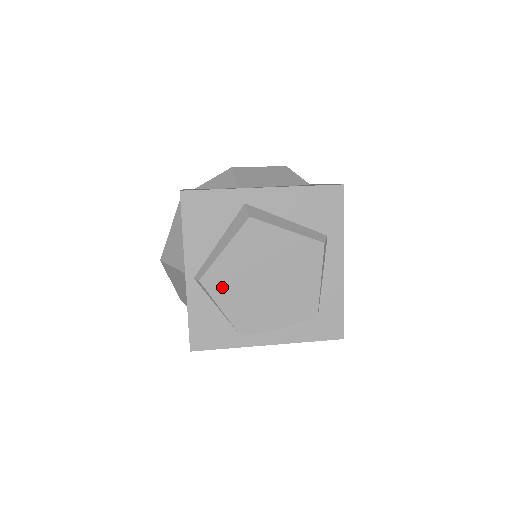
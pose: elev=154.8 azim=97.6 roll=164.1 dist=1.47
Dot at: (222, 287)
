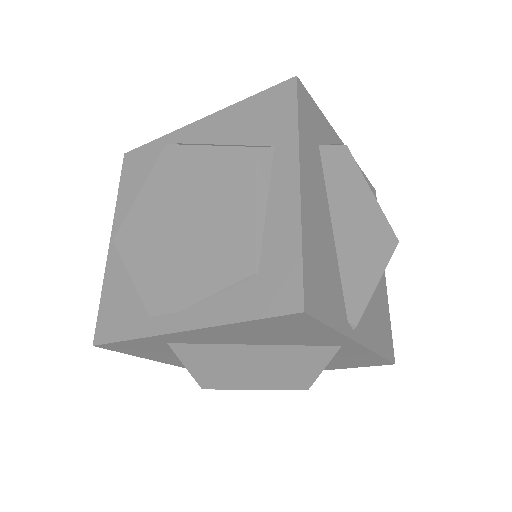
Dot at: (134, 244)
